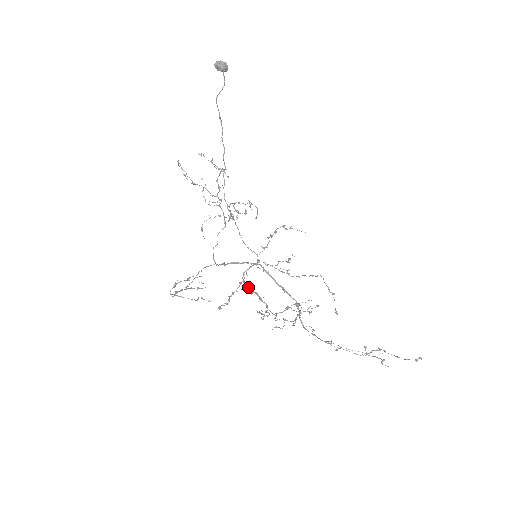
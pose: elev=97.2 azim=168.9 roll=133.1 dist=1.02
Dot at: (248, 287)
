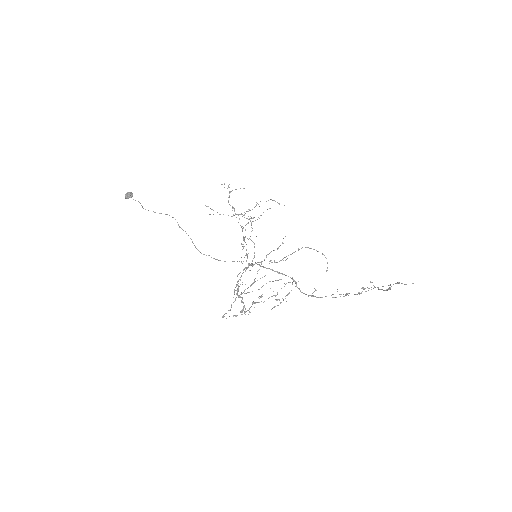
Dot at: (237, 294)
